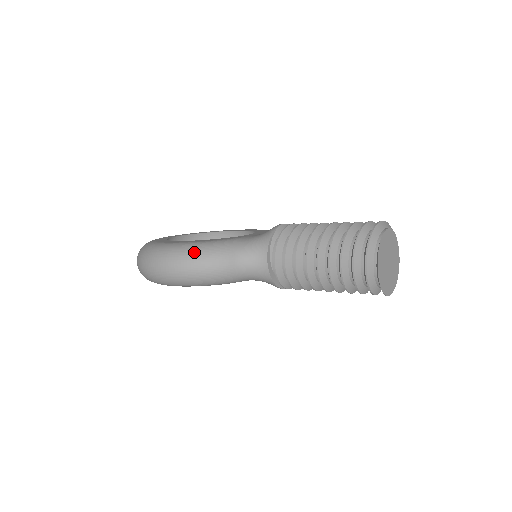
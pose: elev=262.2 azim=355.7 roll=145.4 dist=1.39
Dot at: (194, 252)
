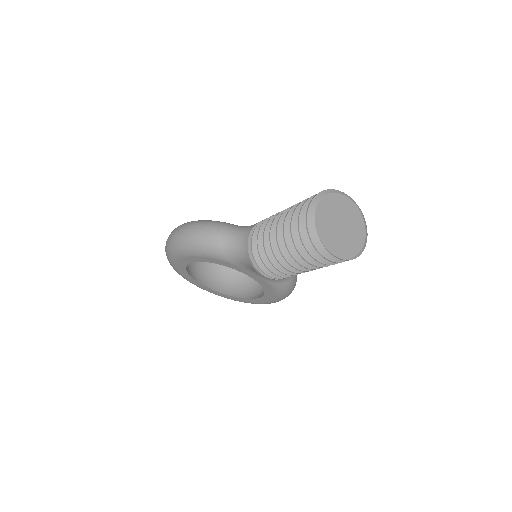
Dot at: (199, 221)
